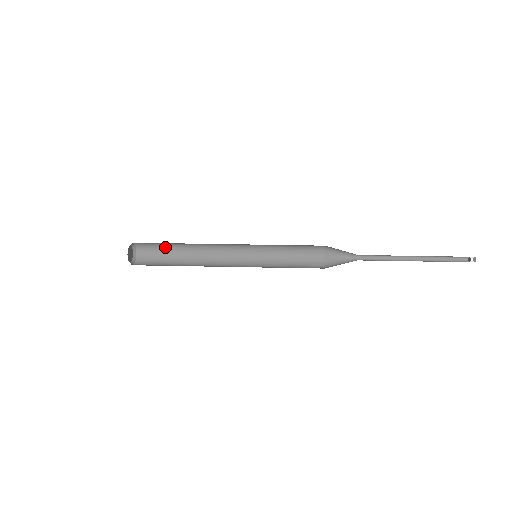
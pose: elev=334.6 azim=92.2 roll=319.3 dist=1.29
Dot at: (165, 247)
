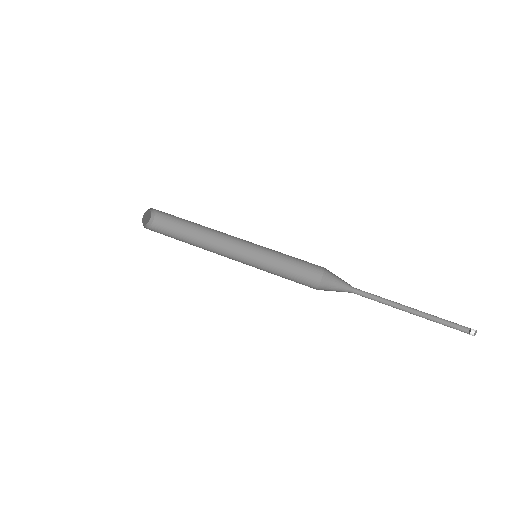
Dot at: occluded
